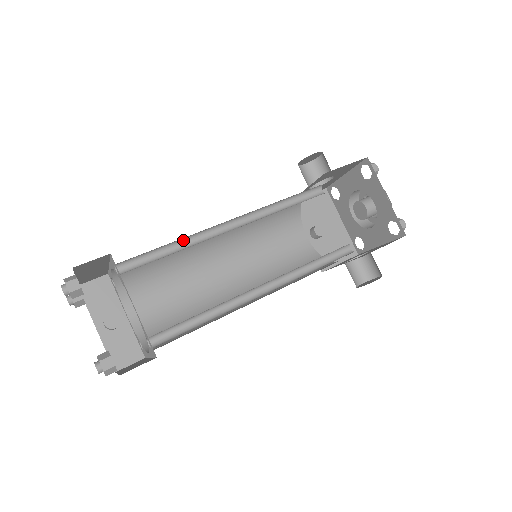
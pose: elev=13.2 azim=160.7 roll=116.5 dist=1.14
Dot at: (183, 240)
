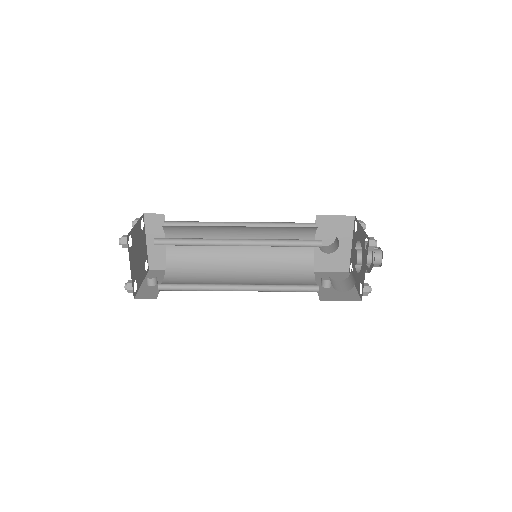
Dot at: occluded
